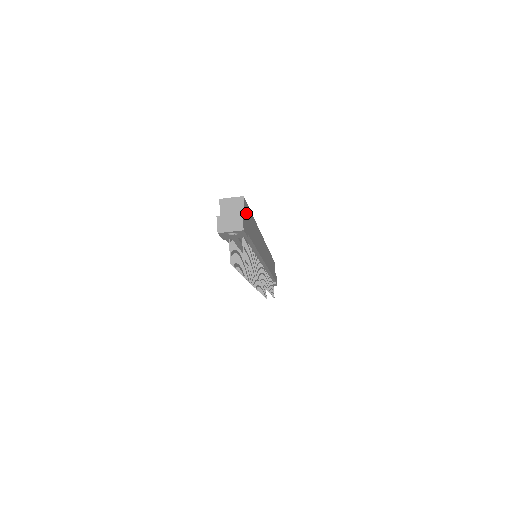
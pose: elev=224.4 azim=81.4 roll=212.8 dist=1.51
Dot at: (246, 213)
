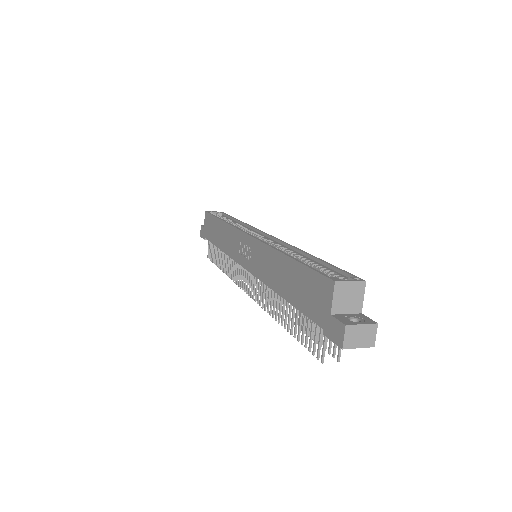
Dot at: occluded
